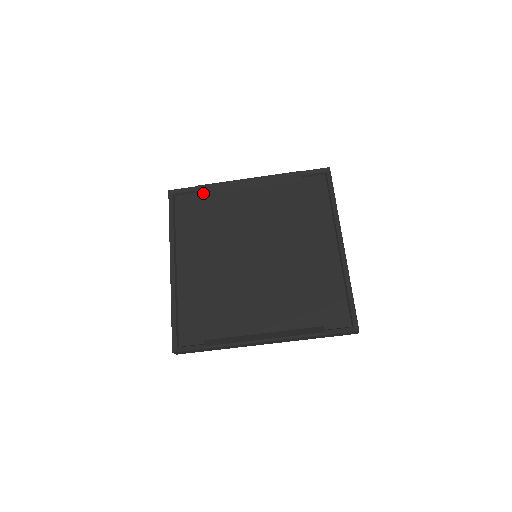
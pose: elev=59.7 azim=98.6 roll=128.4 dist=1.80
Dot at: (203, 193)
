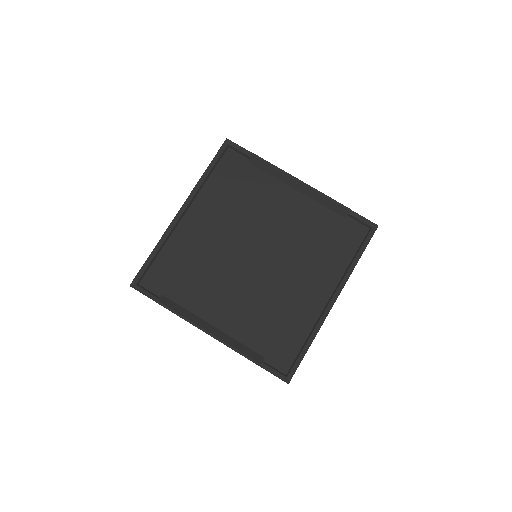
Dot at: (254, 164)
